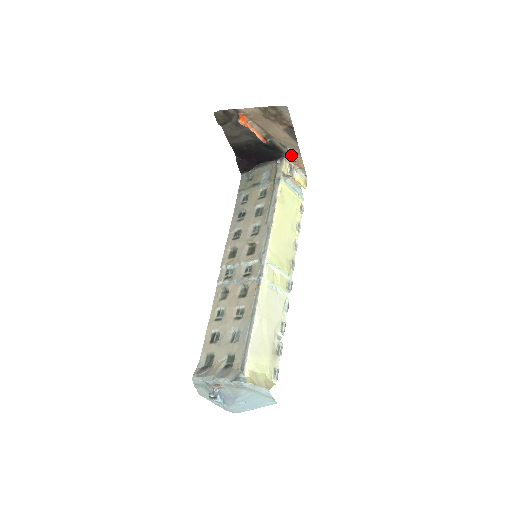
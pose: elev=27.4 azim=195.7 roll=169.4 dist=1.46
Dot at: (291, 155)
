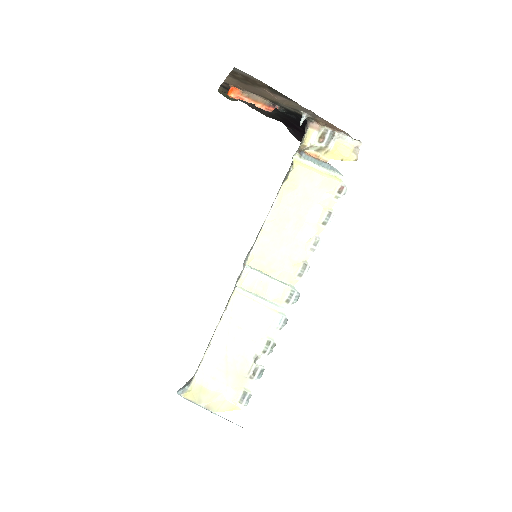
Dot at: (314, 118)
